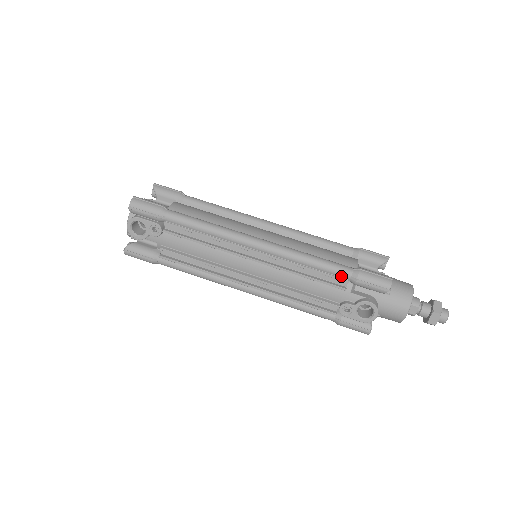
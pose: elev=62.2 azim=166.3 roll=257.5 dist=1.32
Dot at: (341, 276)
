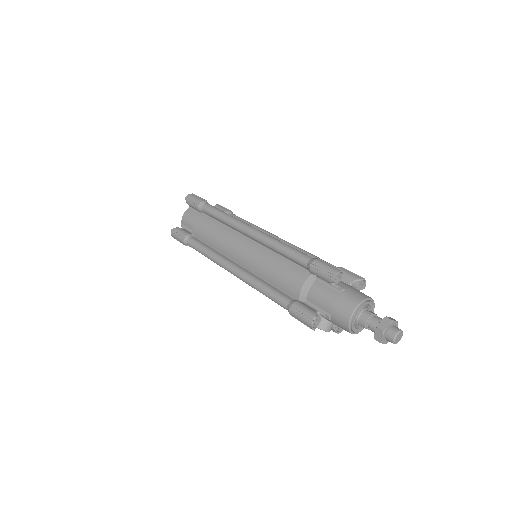
Dot at: occluded
